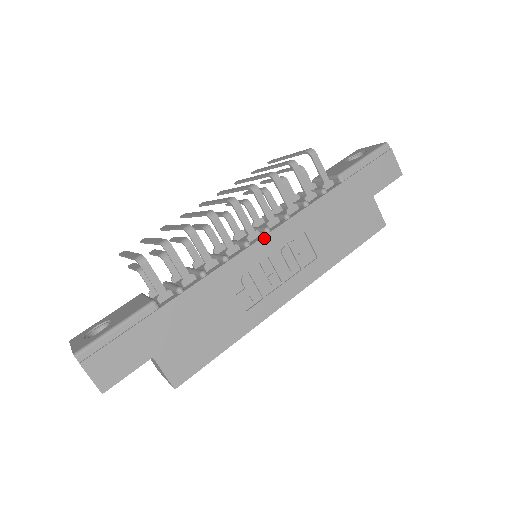
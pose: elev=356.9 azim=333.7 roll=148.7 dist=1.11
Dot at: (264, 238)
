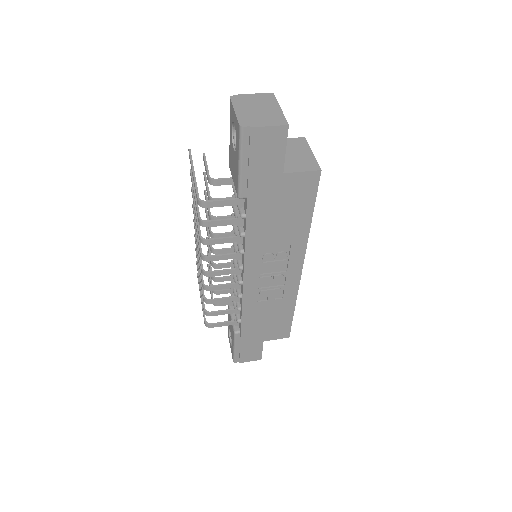
Dot at: (245, 275)
